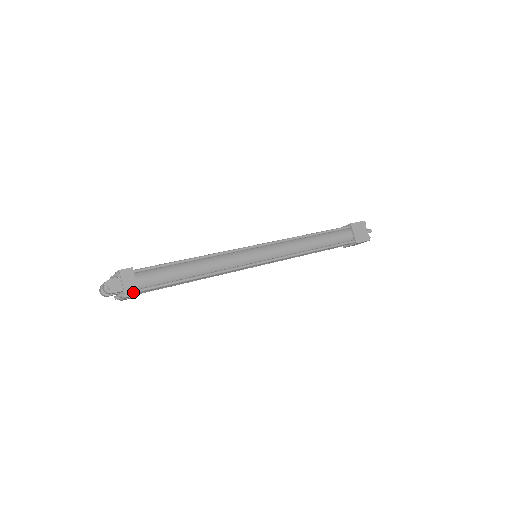
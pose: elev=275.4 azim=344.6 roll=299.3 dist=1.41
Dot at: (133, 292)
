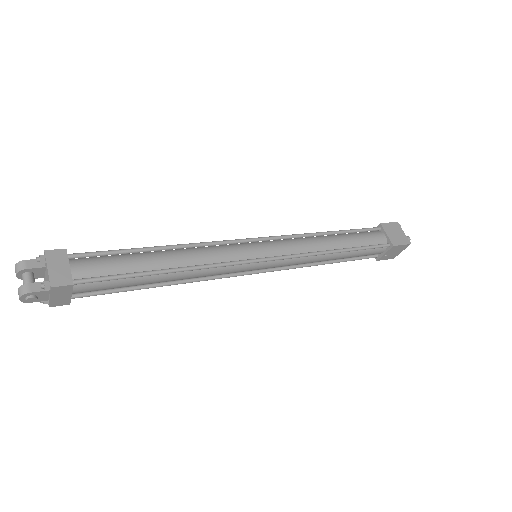
Dot at: (62, 303)
